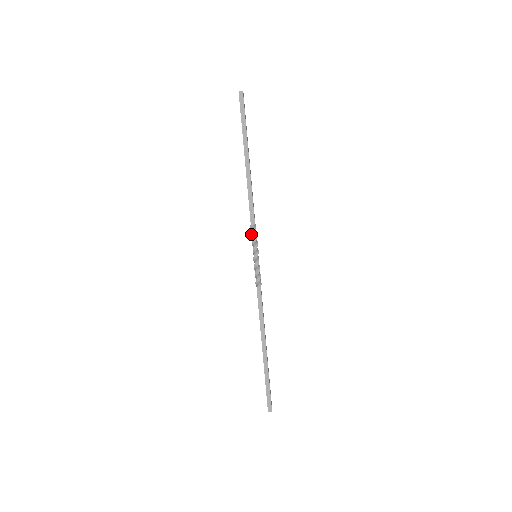
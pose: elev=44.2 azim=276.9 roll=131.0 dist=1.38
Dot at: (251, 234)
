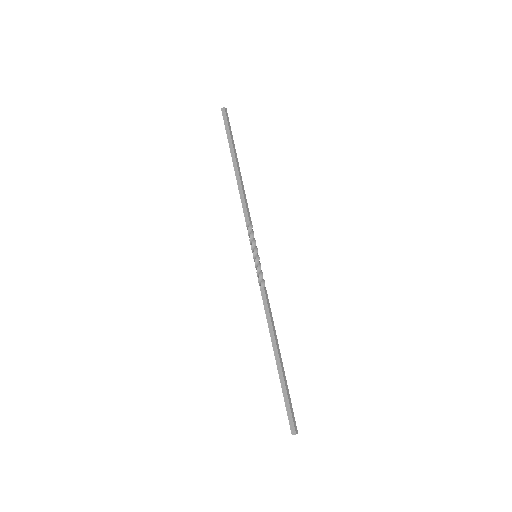
Dot at: (248, 235)
